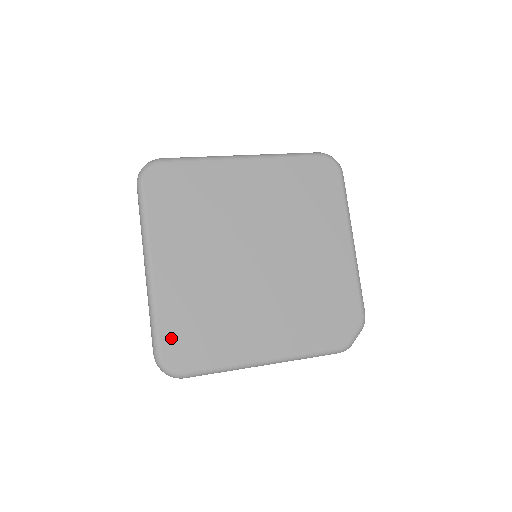
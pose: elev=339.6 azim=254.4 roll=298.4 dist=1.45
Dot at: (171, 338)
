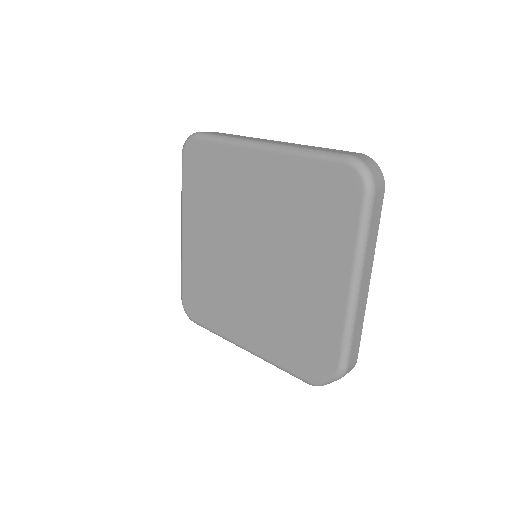
Dot at: (189, 292)
